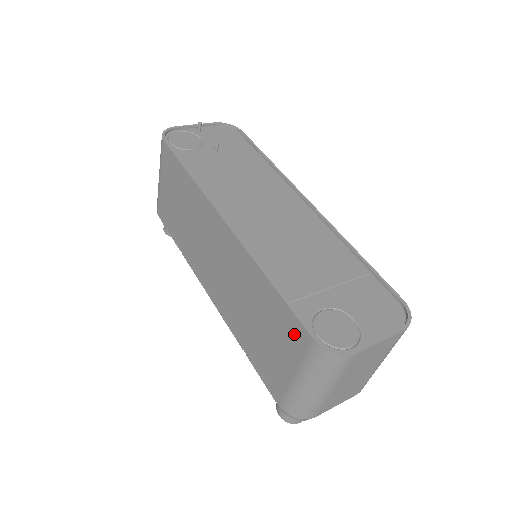
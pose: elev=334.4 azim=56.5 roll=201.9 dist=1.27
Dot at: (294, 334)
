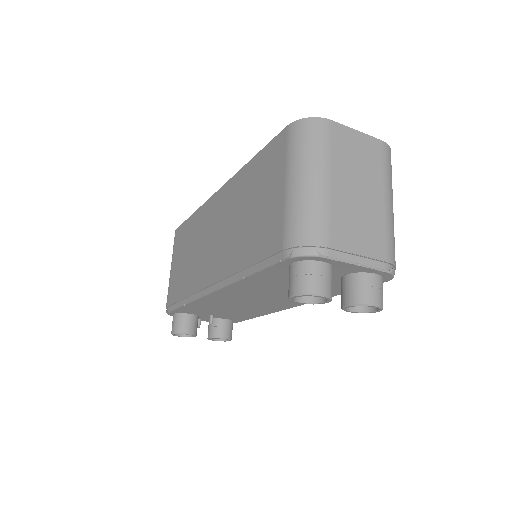
Dot at: (275, 153)
